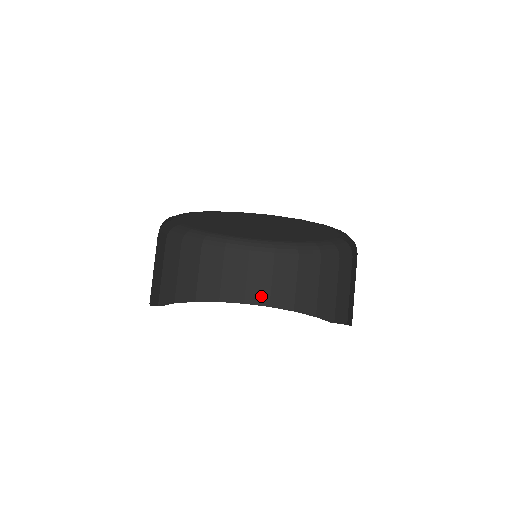
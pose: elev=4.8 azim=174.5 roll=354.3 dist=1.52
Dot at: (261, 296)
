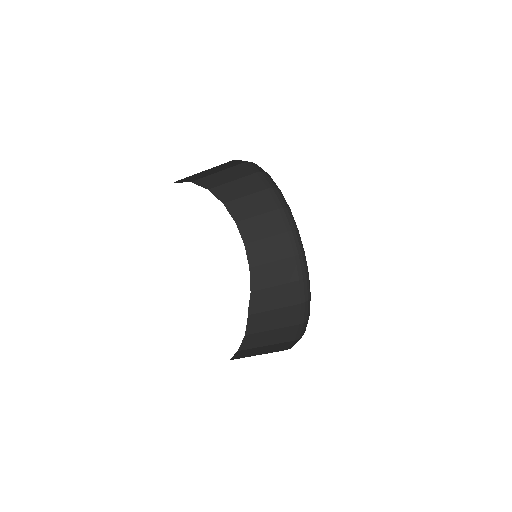
Dot at: (249, 234)
